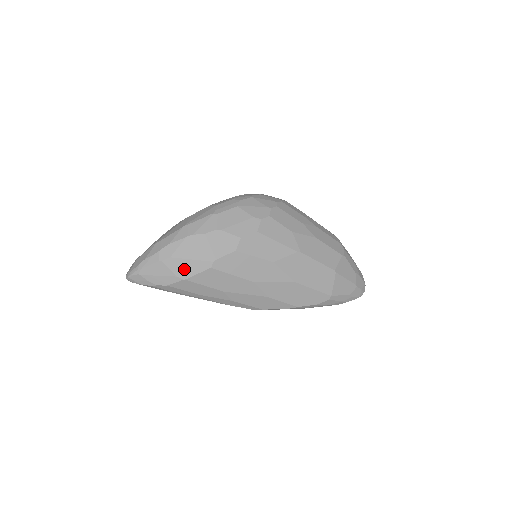
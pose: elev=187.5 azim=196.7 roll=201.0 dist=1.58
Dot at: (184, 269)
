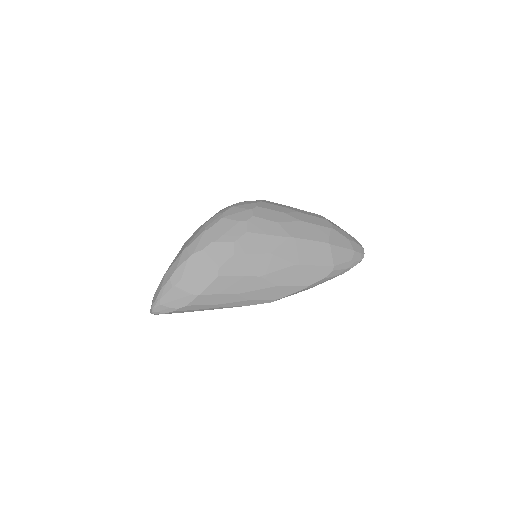
Dot at: (196, 286)
